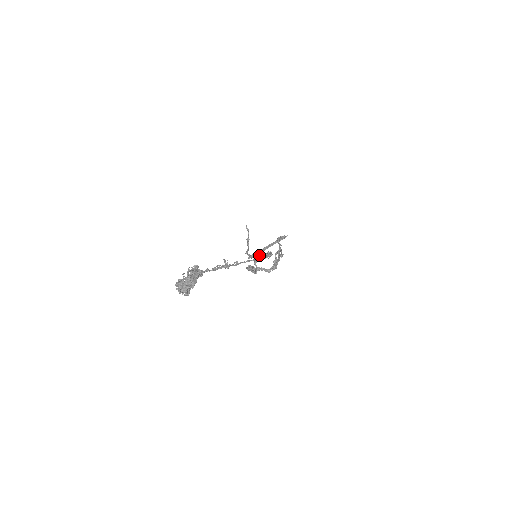
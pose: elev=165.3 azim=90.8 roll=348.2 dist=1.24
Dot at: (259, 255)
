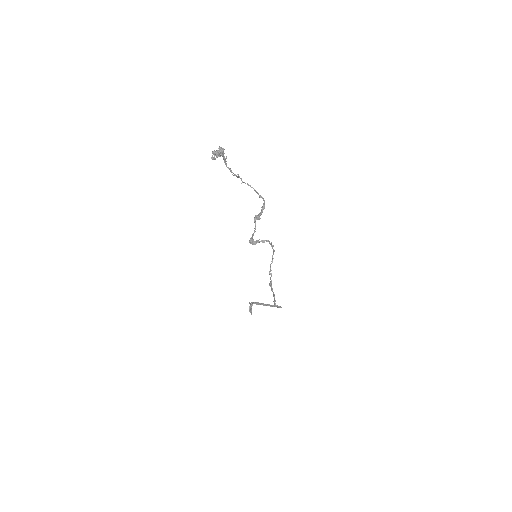
Dot at: (257, 215)
